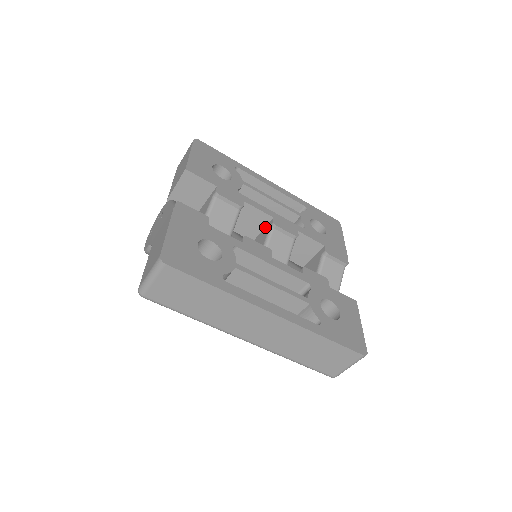
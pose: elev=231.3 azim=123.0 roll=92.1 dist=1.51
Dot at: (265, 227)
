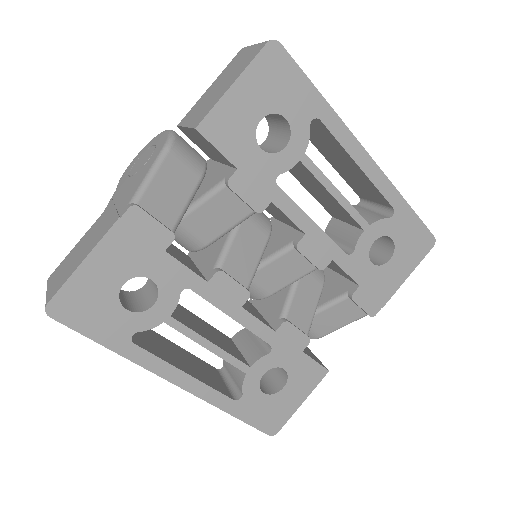
Dot at: (294, 229)
